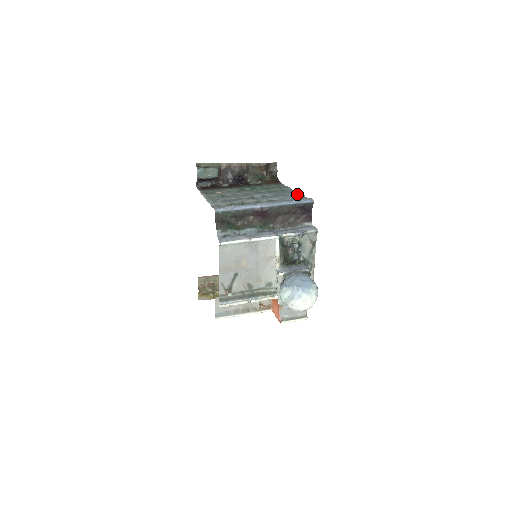
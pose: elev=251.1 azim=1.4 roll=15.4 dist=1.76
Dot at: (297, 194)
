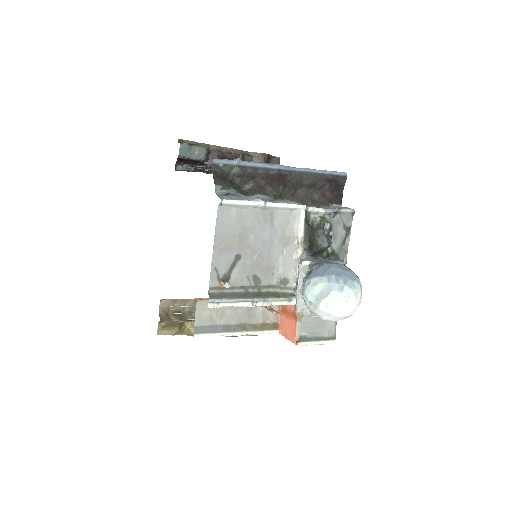
Dot at: occluded
